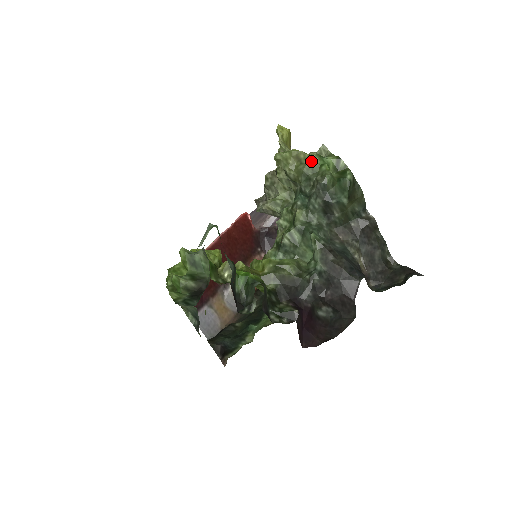
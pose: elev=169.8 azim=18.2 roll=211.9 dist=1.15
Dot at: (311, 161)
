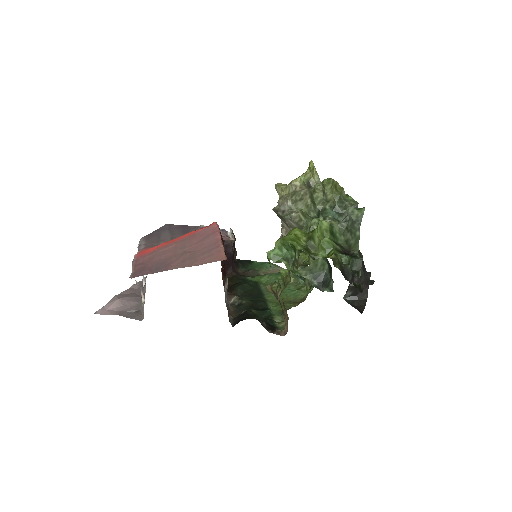
Dot at: (342, 191)
